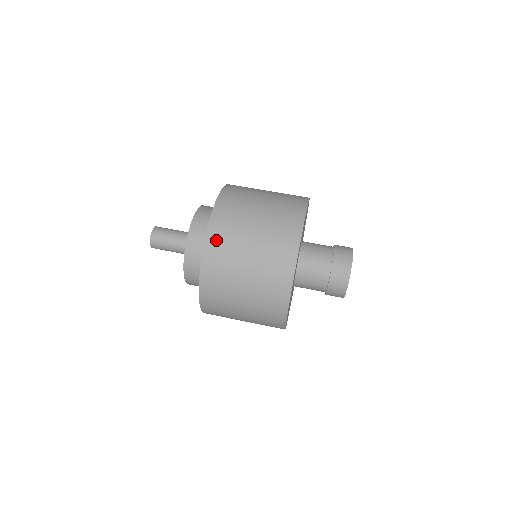
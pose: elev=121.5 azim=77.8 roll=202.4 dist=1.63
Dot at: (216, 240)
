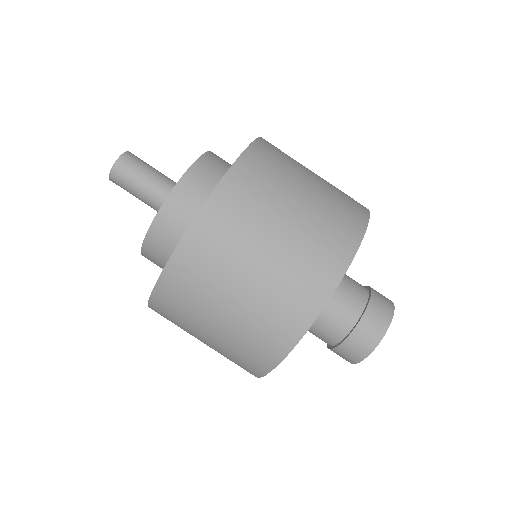
Dot at: (211, 228)
